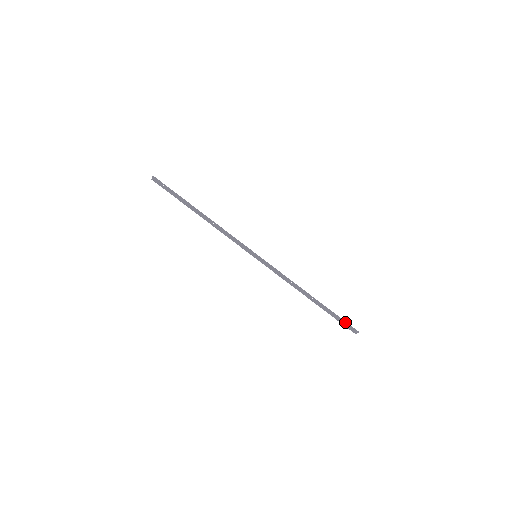
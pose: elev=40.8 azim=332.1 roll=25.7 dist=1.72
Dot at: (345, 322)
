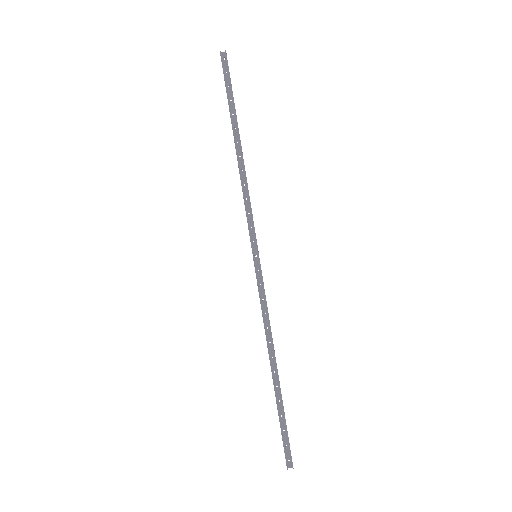
Dot at: occluded
